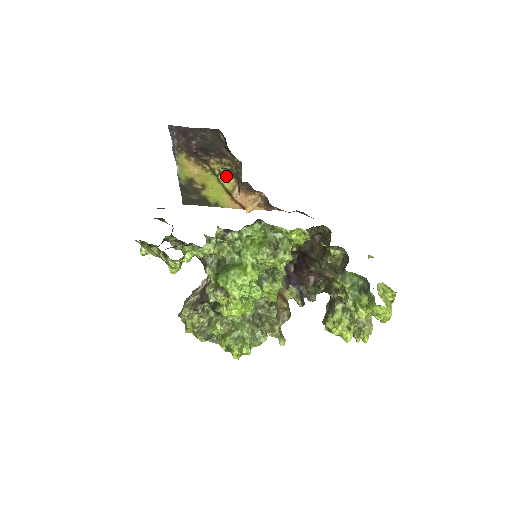
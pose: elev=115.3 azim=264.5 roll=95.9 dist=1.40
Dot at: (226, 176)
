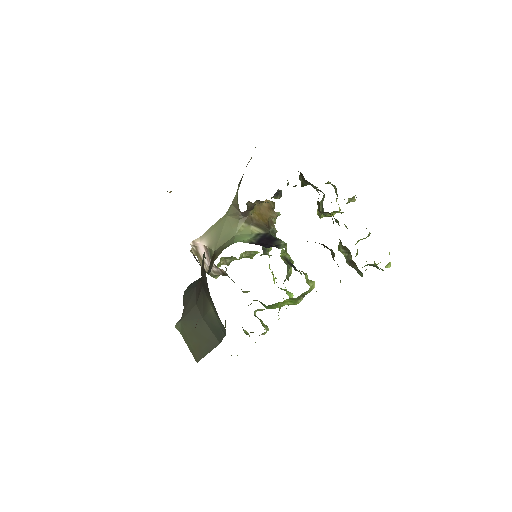
Dot at: occluded
